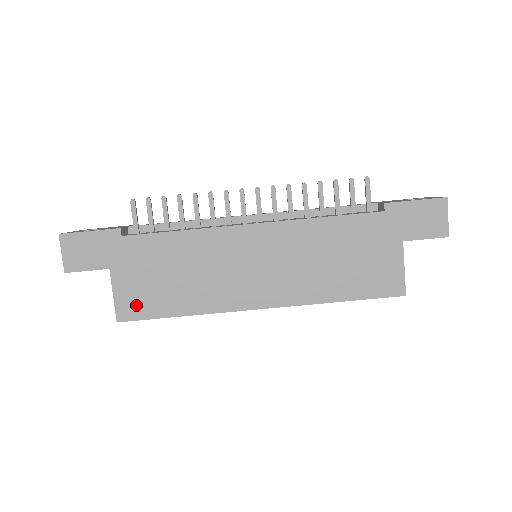
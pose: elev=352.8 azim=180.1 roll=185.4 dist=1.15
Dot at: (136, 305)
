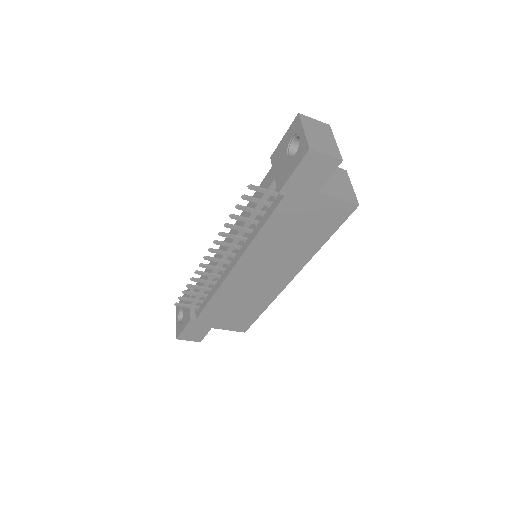
Dot at: (241, 324)
